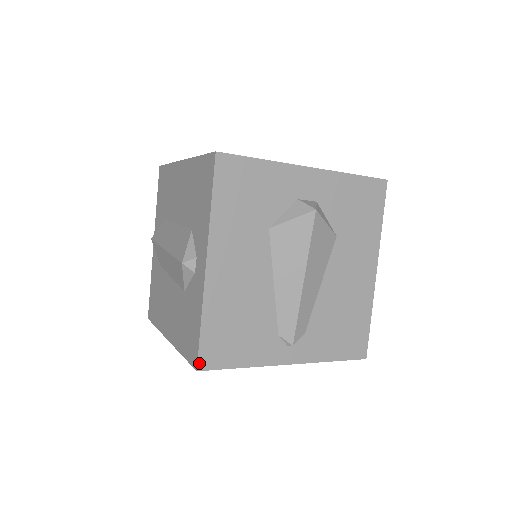
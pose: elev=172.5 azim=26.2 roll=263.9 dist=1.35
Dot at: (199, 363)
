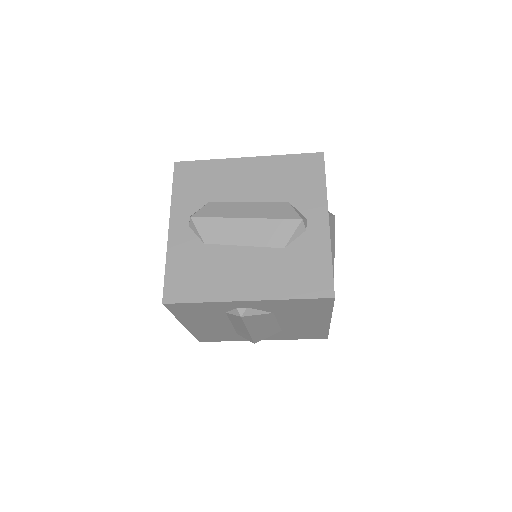
Dot at: (334, 292)
